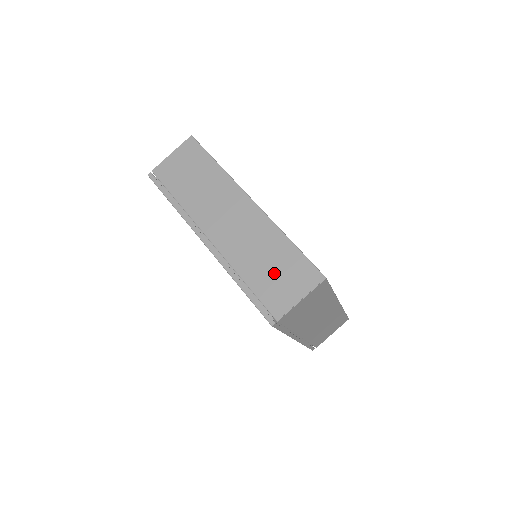
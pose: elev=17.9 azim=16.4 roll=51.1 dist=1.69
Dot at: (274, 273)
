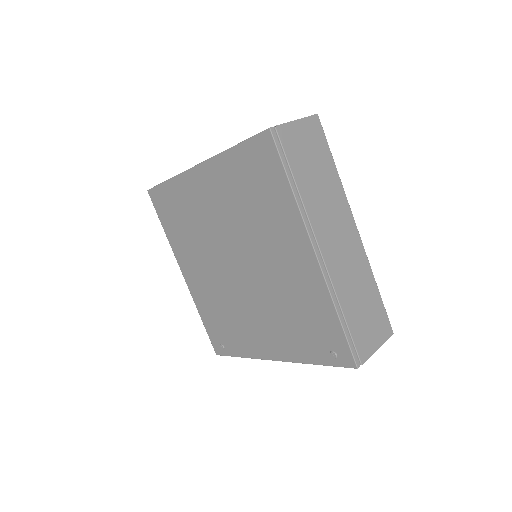
Dot at: (365, 315)
